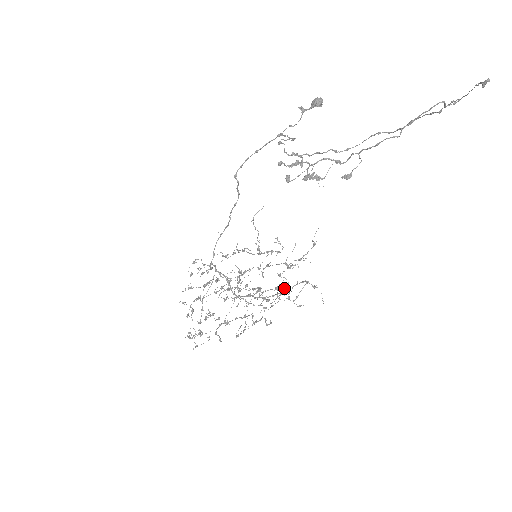
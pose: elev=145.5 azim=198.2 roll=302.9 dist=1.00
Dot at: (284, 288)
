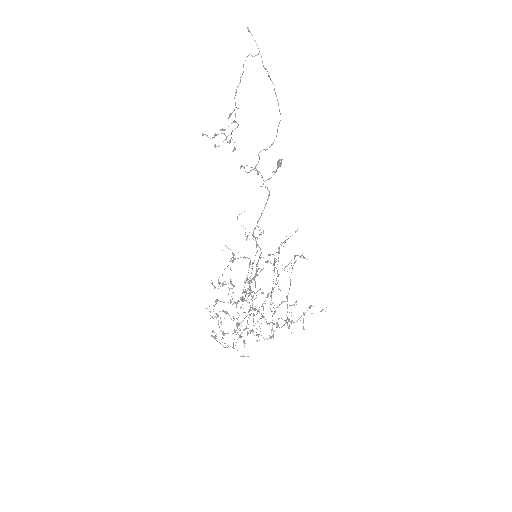
Dot at: occluded
